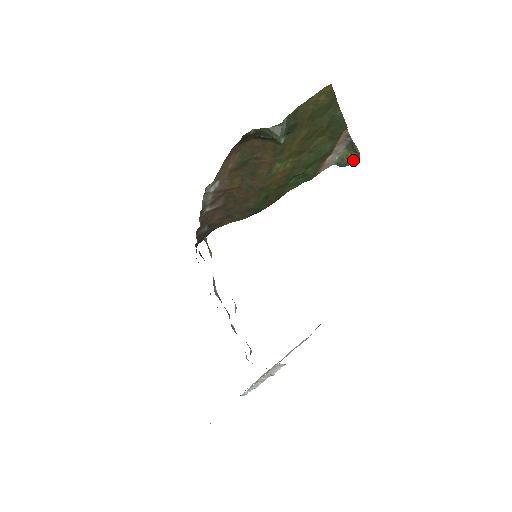
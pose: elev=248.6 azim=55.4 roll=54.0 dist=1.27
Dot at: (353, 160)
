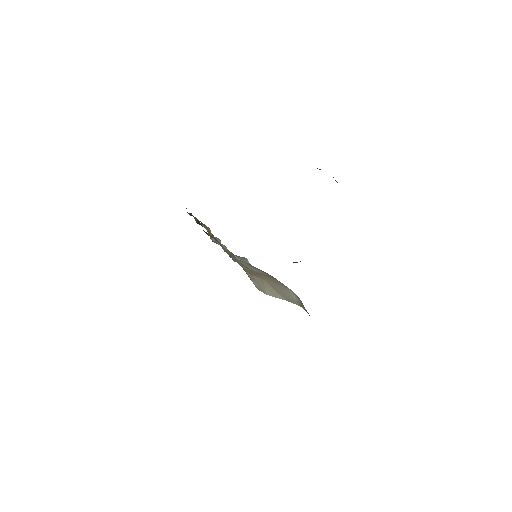
Dot at: occluded
